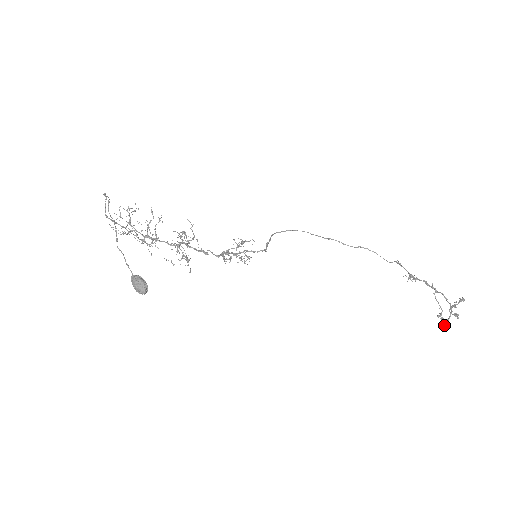
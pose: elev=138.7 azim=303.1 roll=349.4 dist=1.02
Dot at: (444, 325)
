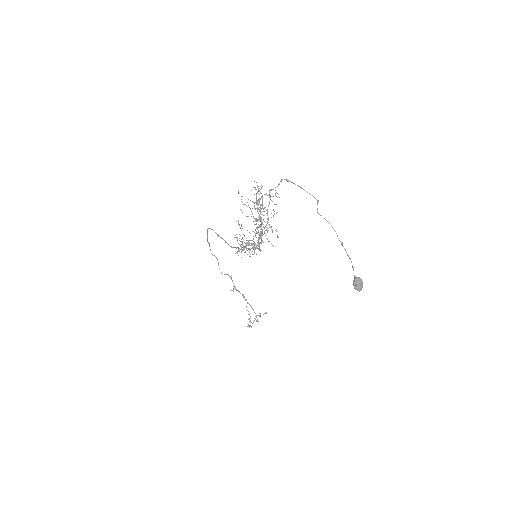
Dot at: (248, 325)
